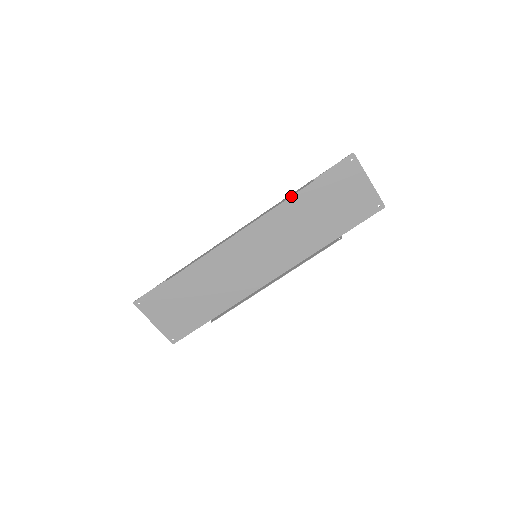
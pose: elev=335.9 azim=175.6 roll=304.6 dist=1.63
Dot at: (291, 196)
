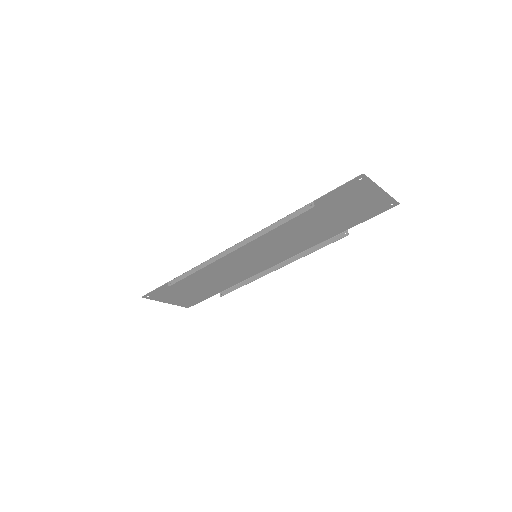
Dot at: (289, 216)
